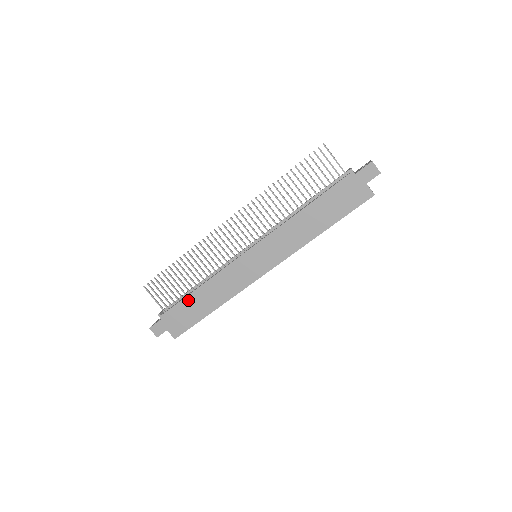
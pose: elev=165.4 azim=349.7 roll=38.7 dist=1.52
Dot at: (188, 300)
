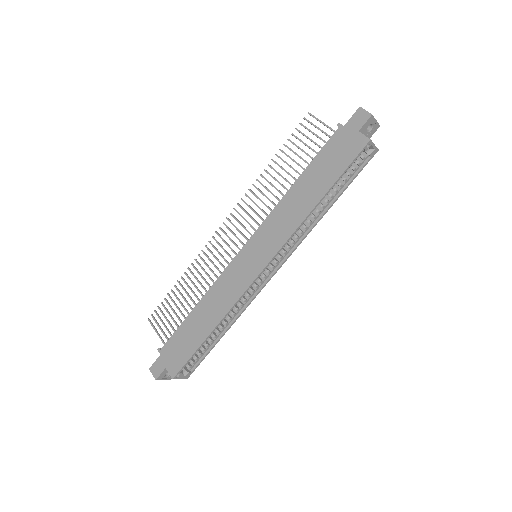
Dot at: (186, 323)
